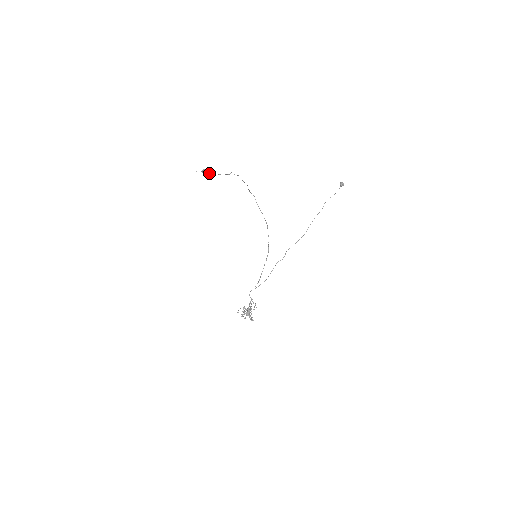
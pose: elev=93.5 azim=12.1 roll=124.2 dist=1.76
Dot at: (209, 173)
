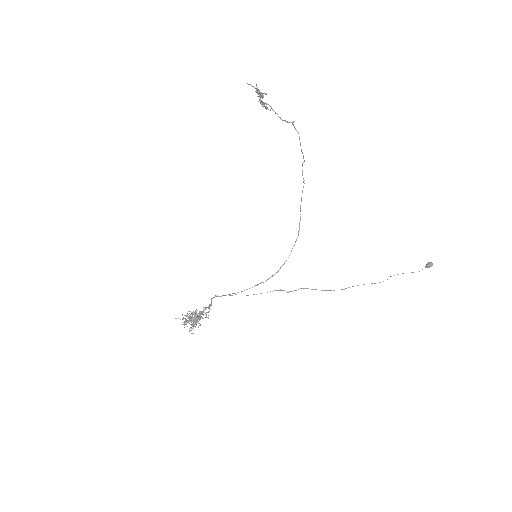
Dot at: (266, 107)
